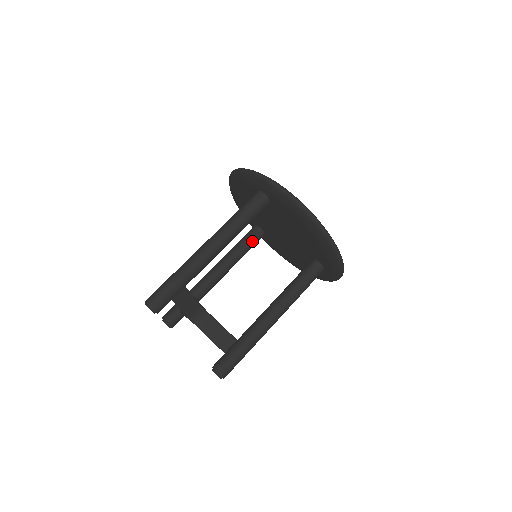
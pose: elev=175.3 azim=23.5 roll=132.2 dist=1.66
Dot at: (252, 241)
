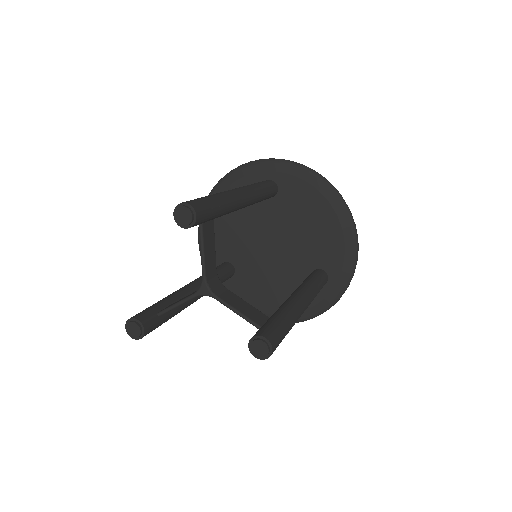
Dot at: (226, 272)
